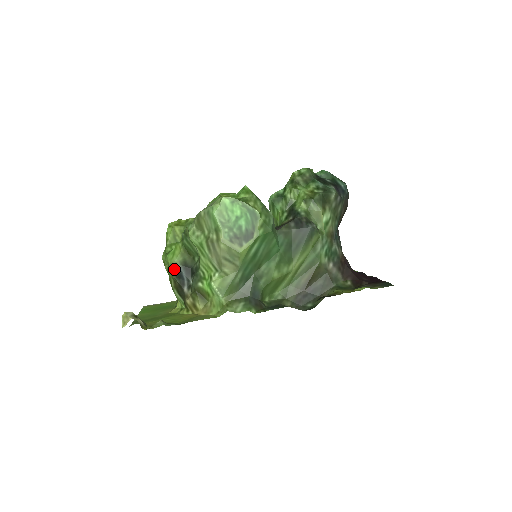
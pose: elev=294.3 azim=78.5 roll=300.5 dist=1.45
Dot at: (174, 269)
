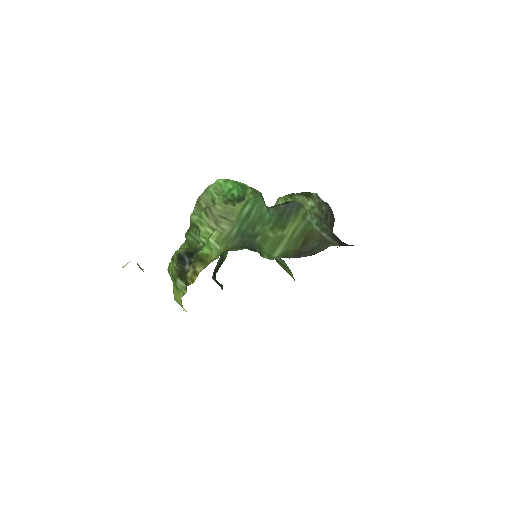
Dot at: (177, 257)
